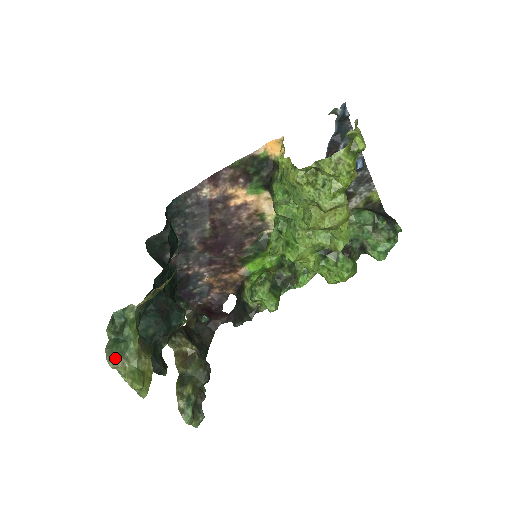
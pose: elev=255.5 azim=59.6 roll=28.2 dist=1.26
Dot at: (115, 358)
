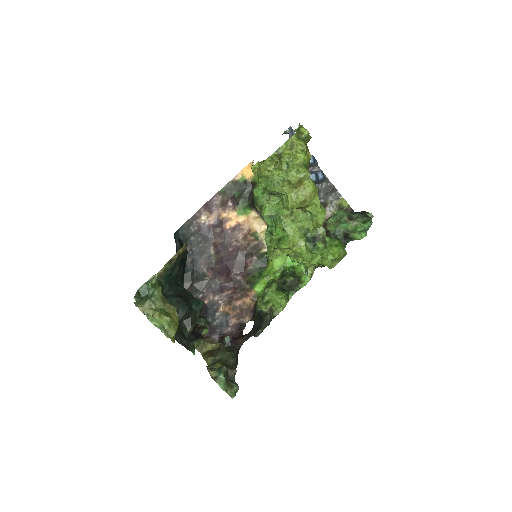
Dot at: (143, 303)
